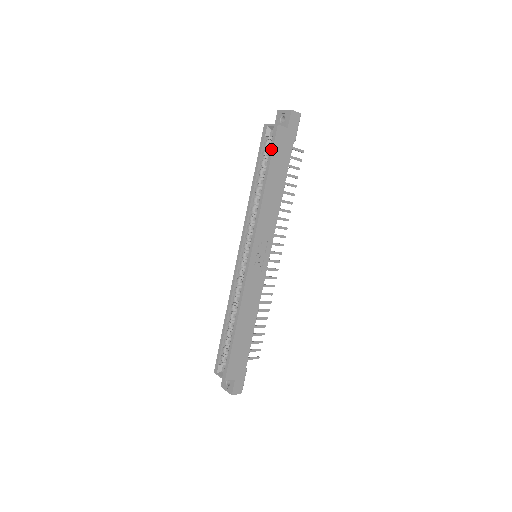
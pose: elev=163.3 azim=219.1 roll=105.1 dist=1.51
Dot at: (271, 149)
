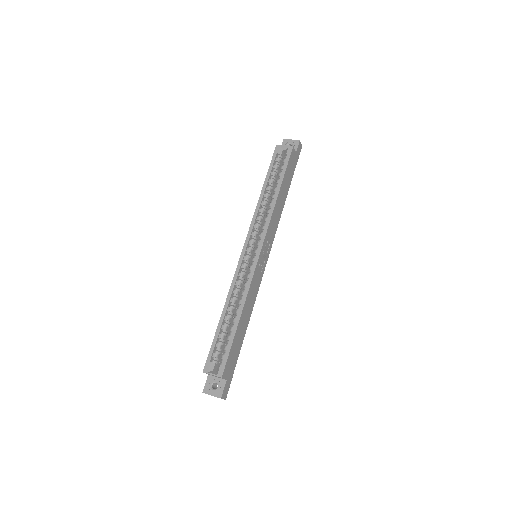
Dot at: (286, 163)
